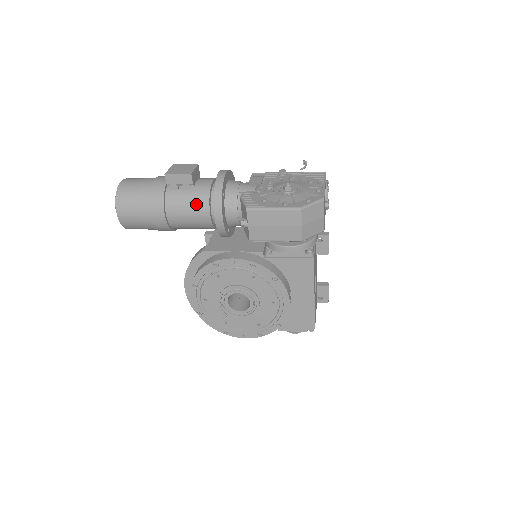
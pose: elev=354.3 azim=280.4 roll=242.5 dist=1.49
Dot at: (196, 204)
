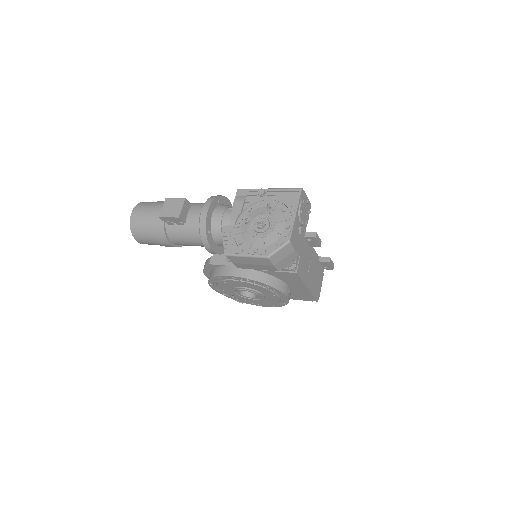
Dot at: (191, 238)
